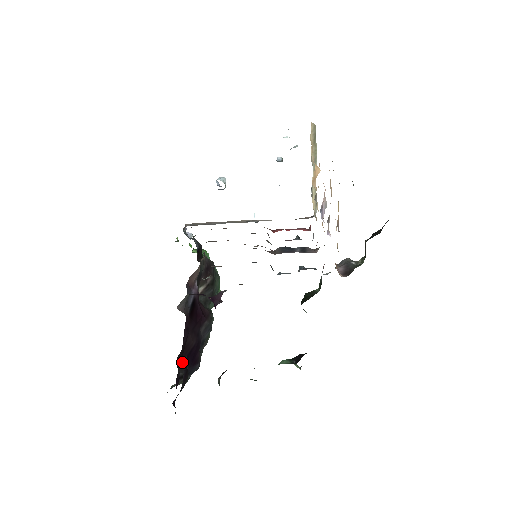
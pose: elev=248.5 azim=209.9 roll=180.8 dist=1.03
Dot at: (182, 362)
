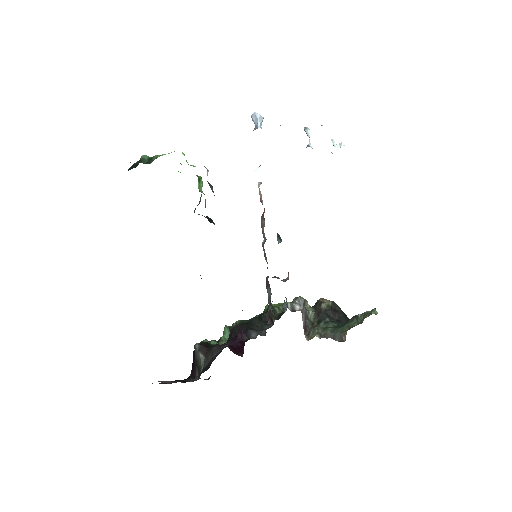
Dot at: occluded
